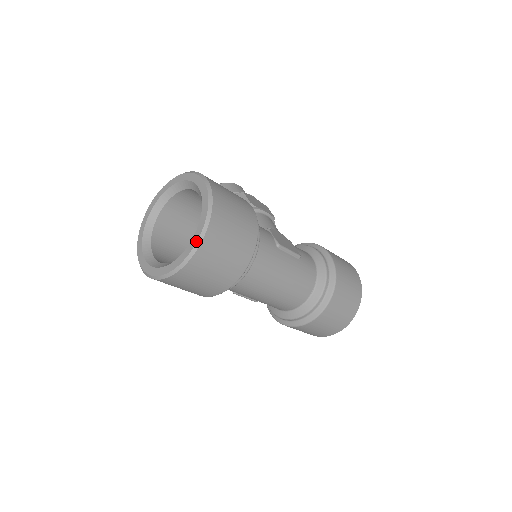
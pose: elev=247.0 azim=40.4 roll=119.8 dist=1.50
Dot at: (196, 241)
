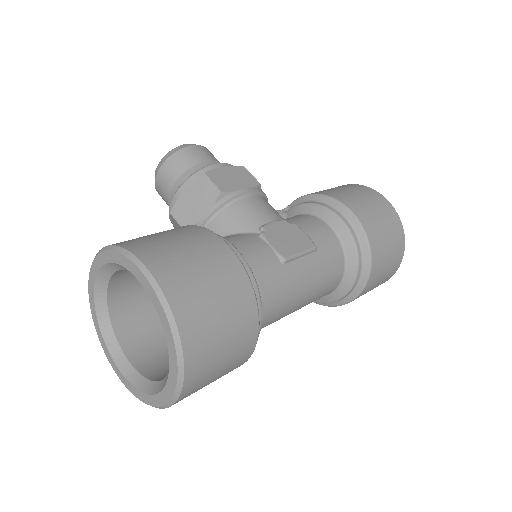
Dot at: (176, 377)
